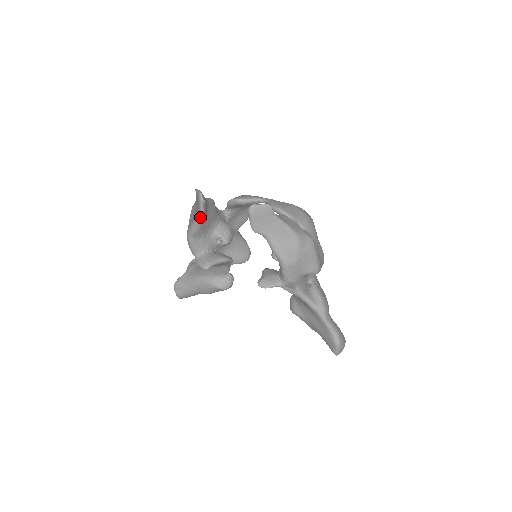
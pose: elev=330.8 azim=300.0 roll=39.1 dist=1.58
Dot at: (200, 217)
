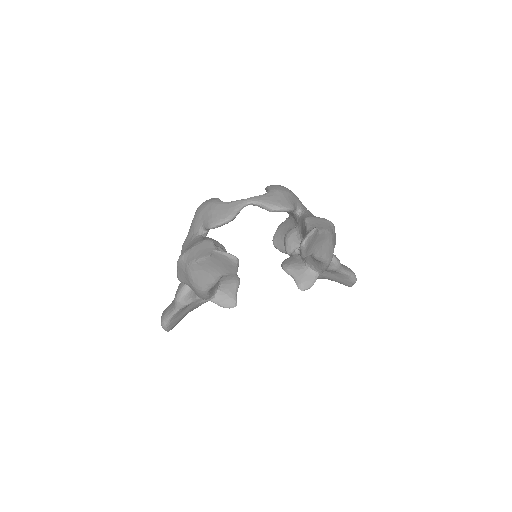
Dot at: occluded
